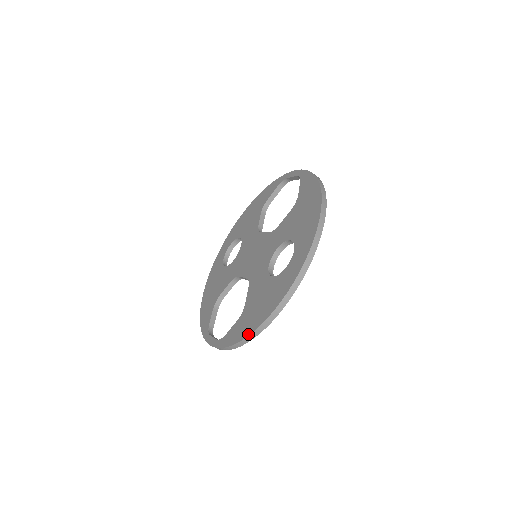
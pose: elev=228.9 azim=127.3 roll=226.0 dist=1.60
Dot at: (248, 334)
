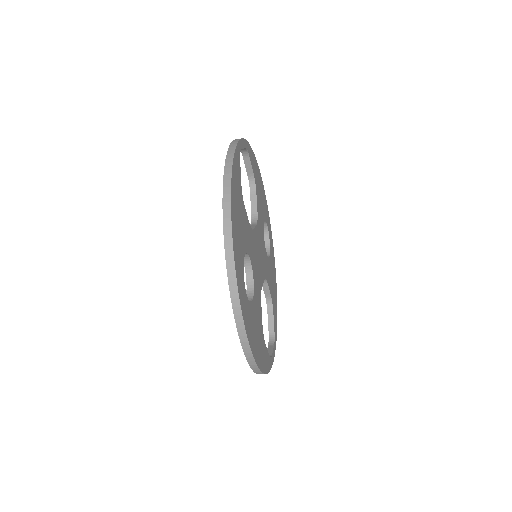
Dot at: (253, 370)
